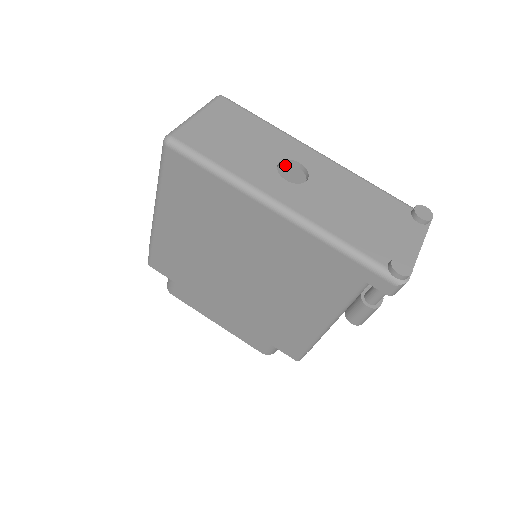
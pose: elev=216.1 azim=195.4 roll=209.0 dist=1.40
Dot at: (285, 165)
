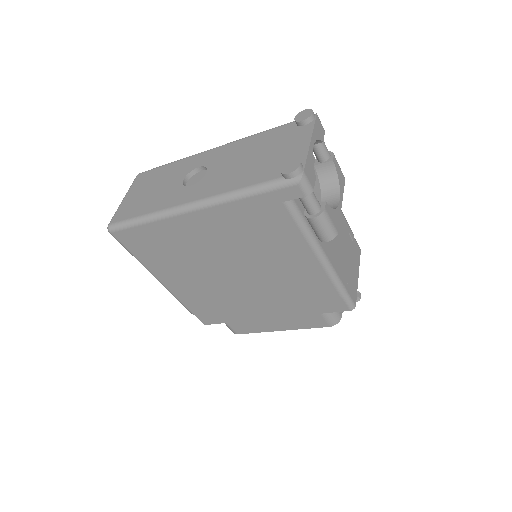
Dot at: occluded
